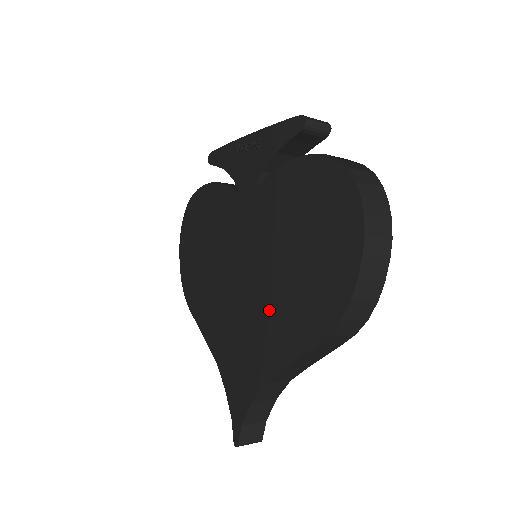
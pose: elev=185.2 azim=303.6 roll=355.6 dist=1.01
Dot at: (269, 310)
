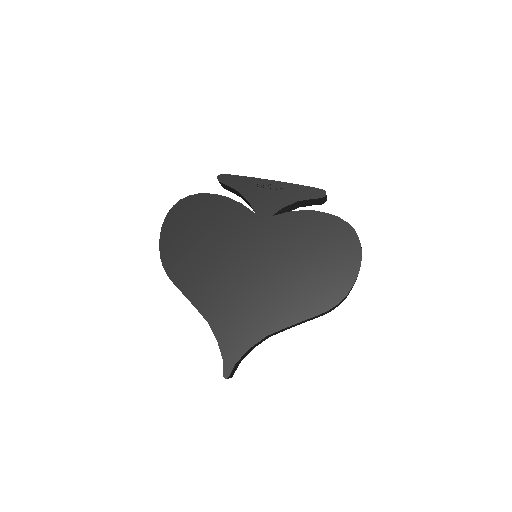
Dot at: (278, 292)
